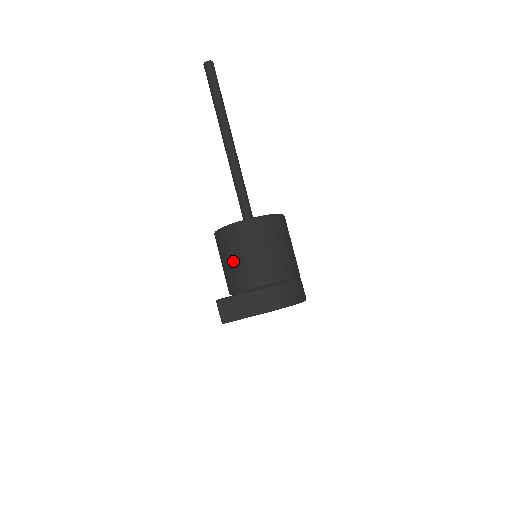
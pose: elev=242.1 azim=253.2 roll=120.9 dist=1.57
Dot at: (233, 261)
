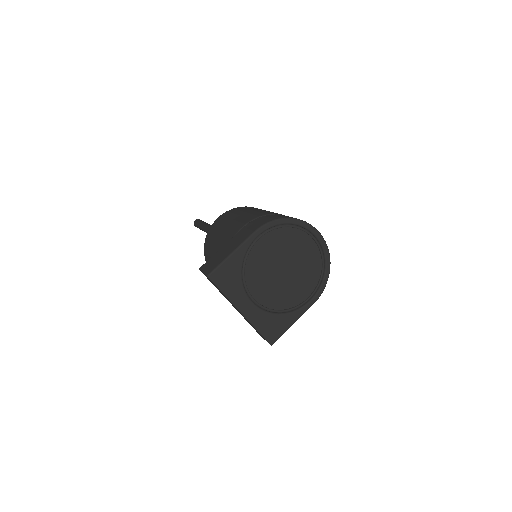
Dot at: (216, 244)
